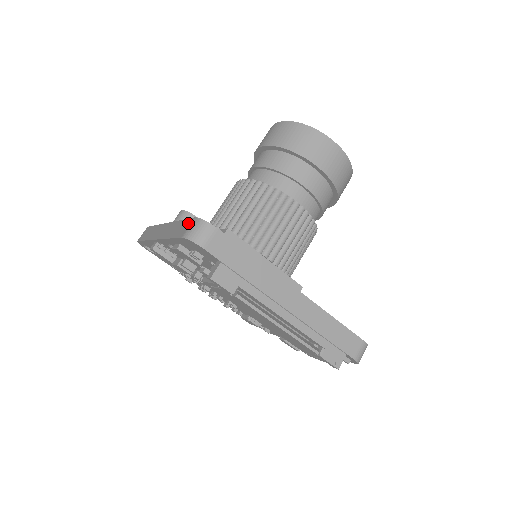
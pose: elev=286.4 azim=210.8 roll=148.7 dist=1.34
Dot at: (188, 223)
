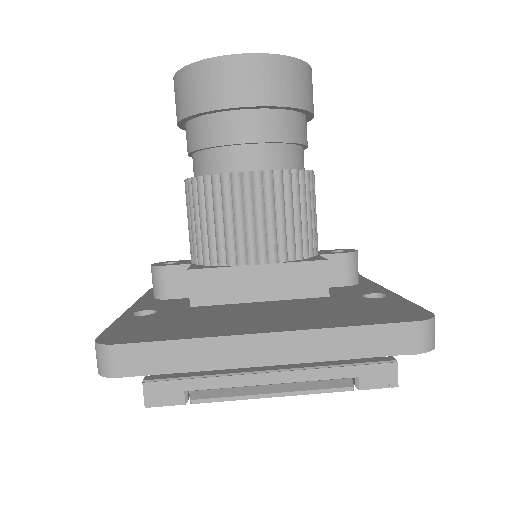
Dot at: occluded
